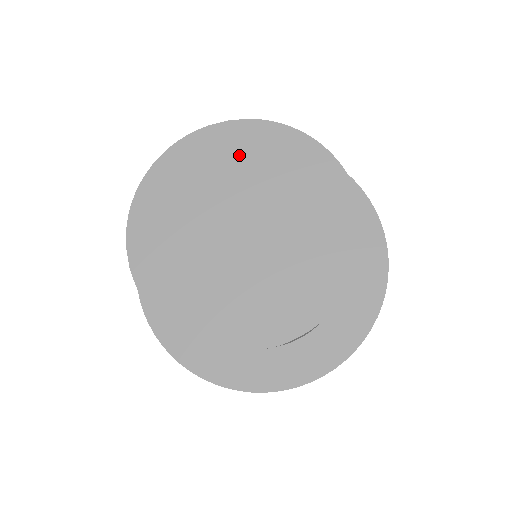
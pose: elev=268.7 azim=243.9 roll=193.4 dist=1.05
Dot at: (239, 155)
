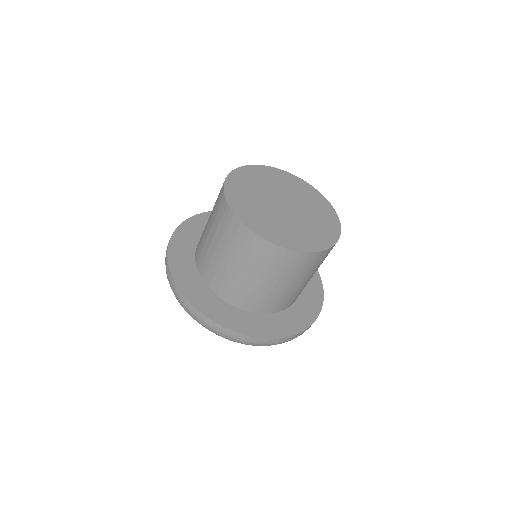
Dot at: (258, 178)
